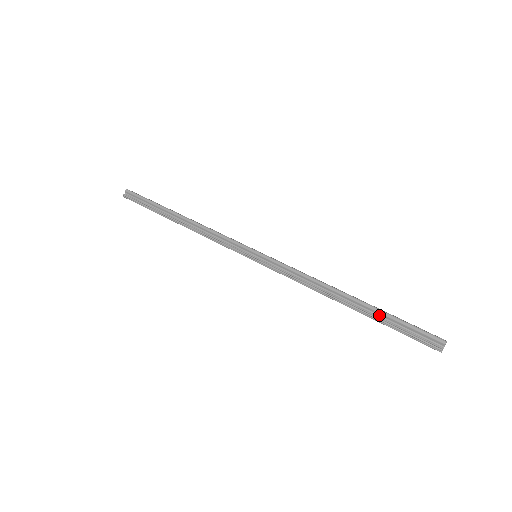
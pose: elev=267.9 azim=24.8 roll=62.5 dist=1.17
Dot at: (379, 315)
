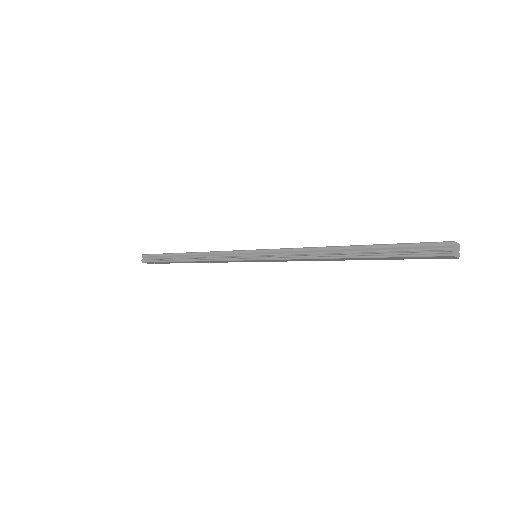
Dot at: (379, 250)
